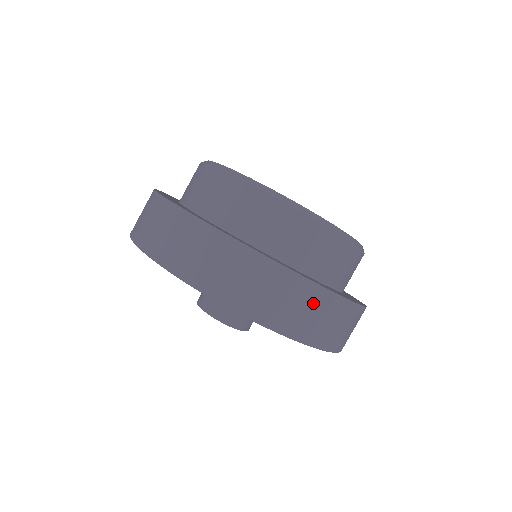
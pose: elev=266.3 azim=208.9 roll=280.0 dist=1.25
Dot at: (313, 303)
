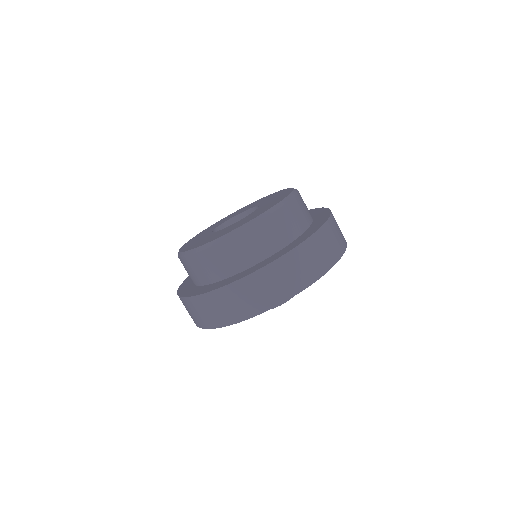
Dot at: (301, 259)
